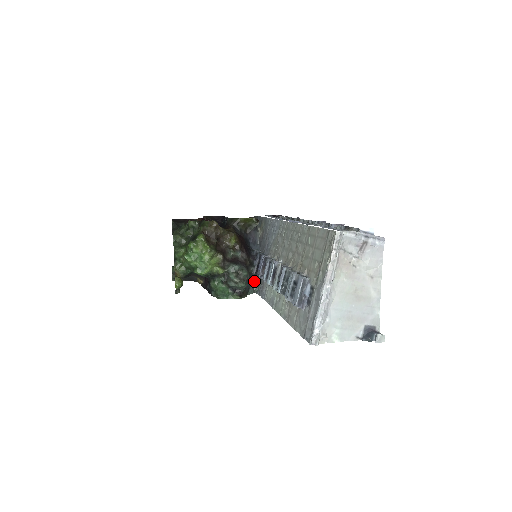
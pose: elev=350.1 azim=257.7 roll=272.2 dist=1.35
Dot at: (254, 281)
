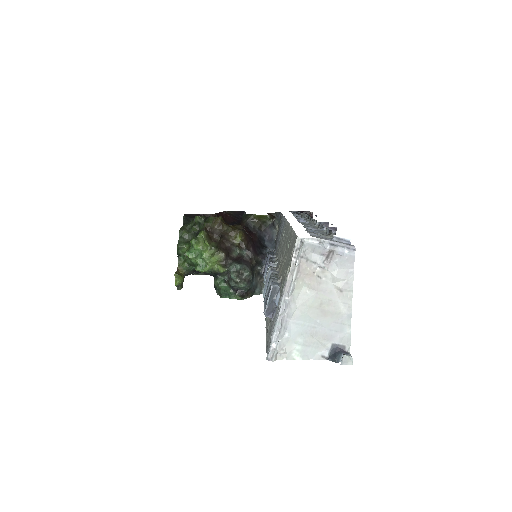
Dot at: occluded
